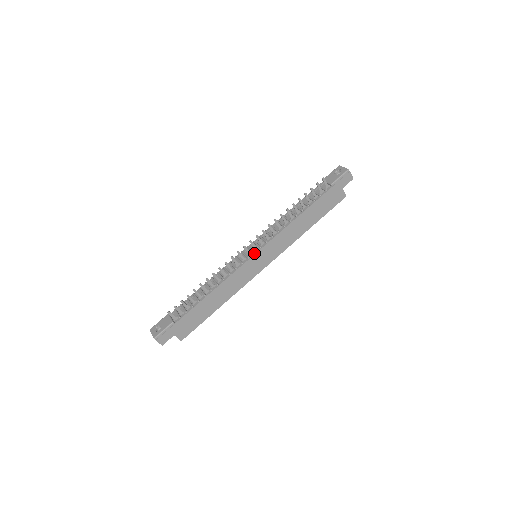
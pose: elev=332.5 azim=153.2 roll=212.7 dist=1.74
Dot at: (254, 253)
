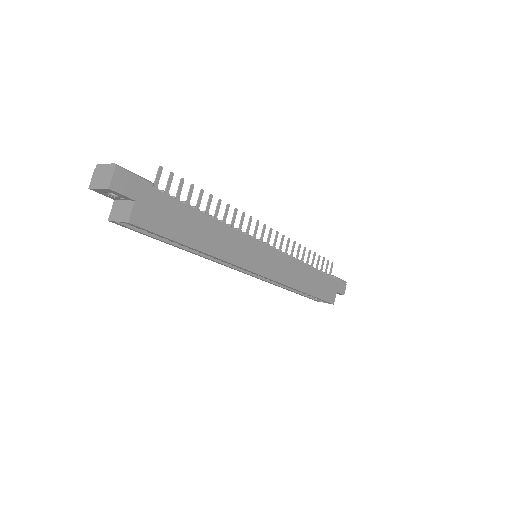
Dot at: (267, 243)
